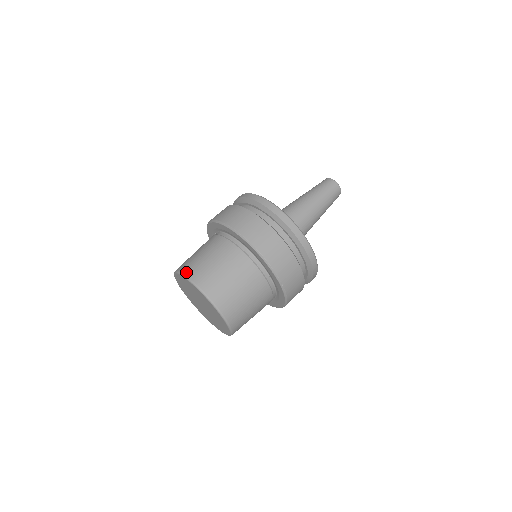
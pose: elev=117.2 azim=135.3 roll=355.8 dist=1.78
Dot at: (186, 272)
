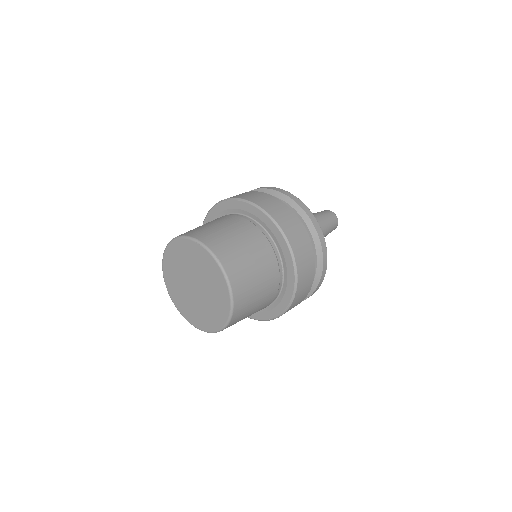
Dot at: (196, 236)
